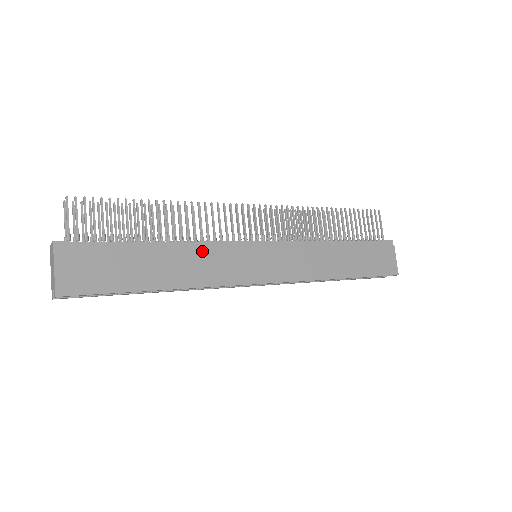
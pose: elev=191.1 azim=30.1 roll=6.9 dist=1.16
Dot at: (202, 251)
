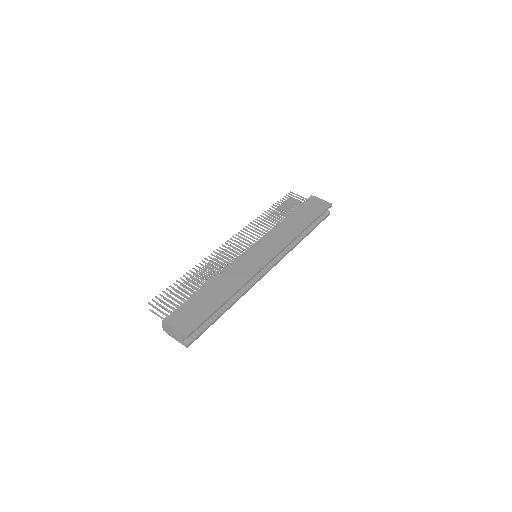
Dot at: (228, 271)
